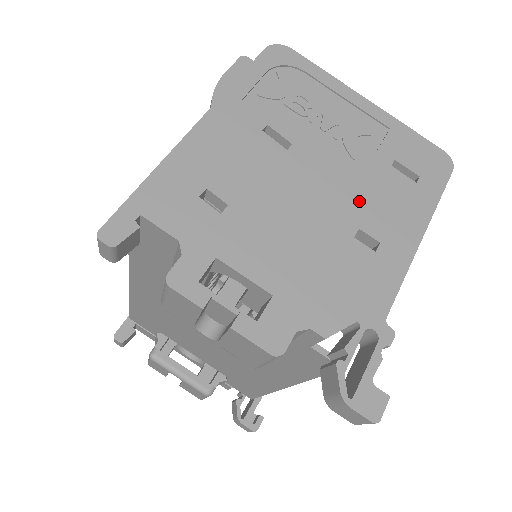
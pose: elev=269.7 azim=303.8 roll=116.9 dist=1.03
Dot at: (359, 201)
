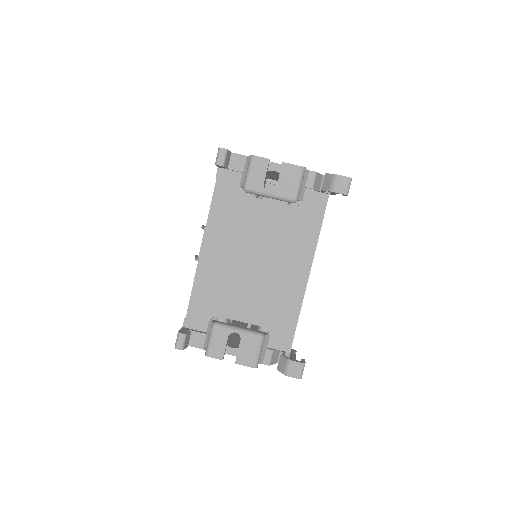
Dot at: occluded
